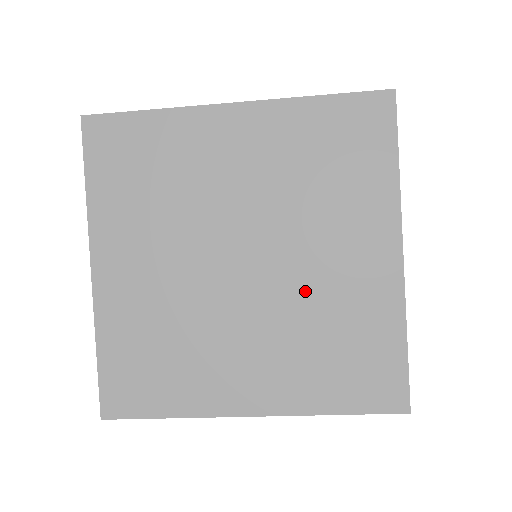
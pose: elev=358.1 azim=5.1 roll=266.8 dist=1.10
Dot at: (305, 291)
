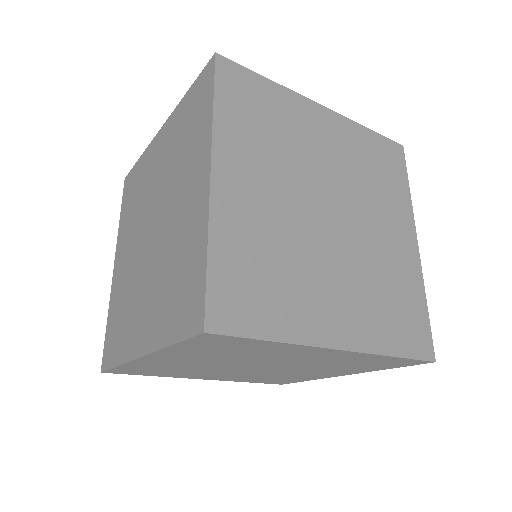
Dot at: (370, 251)
